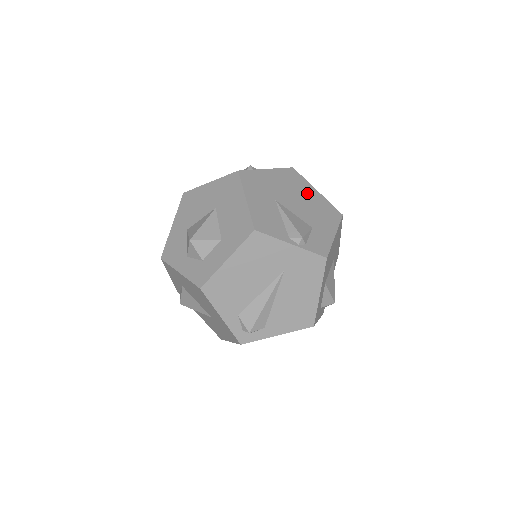
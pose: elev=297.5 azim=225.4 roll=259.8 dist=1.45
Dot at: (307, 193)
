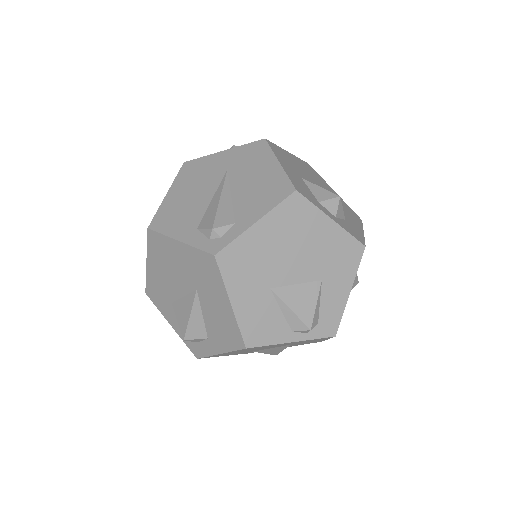
Dot at: occluded
